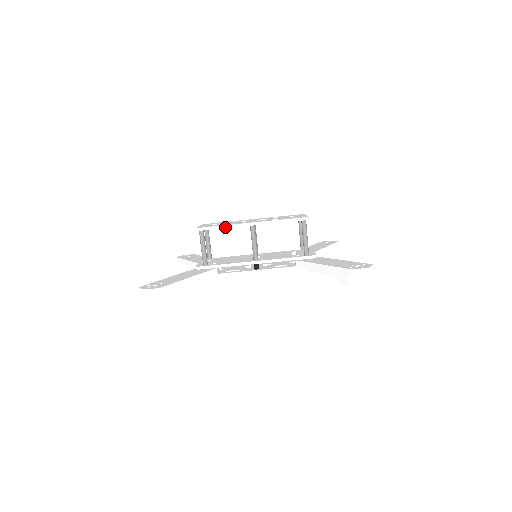
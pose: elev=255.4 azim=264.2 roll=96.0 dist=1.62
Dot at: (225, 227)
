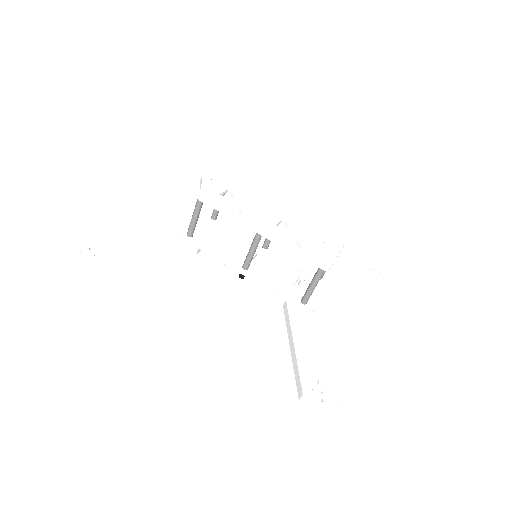
Dot at: (227, 214)
